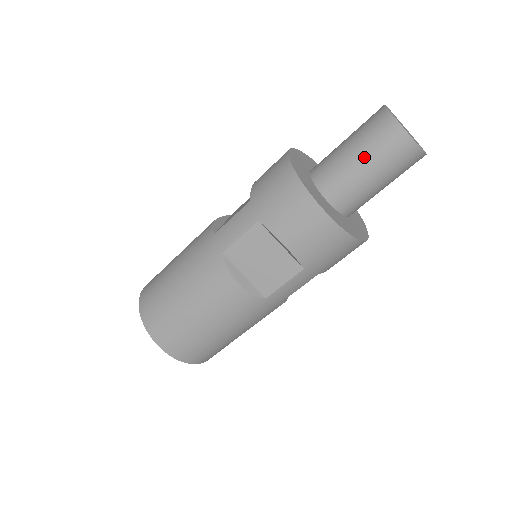
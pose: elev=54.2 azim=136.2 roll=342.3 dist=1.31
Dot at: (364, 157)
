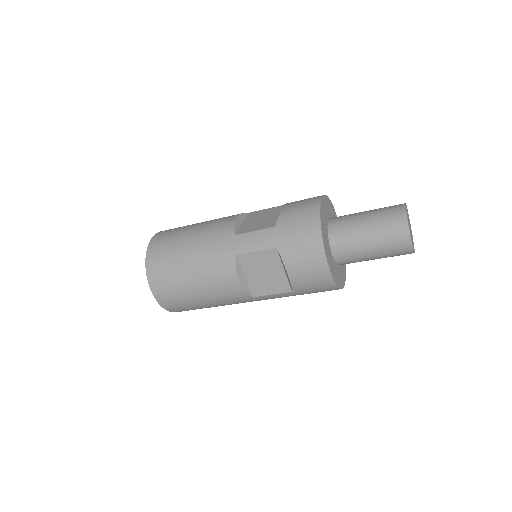
Dot at: (373, 239)
